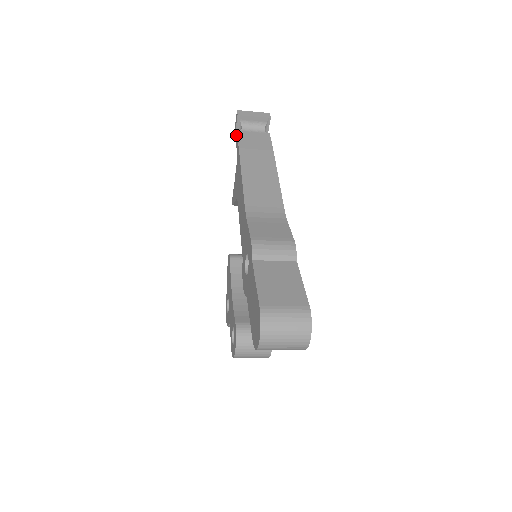
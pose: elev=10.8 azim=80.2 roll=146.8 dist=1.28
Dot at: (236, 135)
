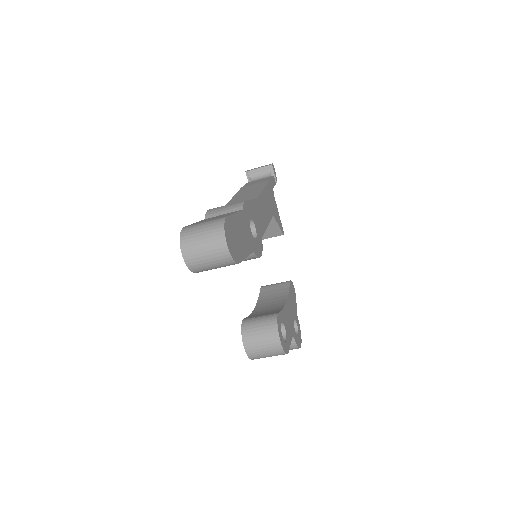
Dot at: occluded
